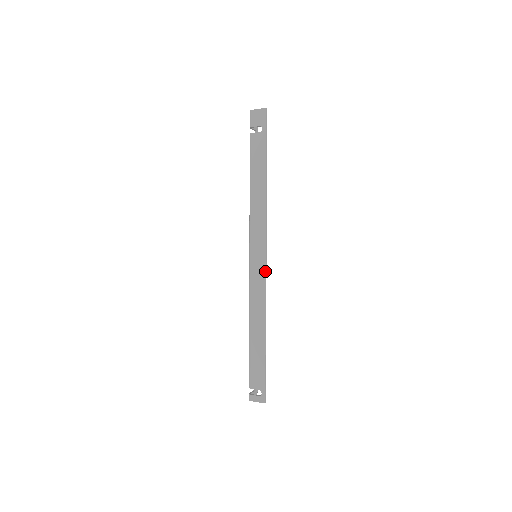
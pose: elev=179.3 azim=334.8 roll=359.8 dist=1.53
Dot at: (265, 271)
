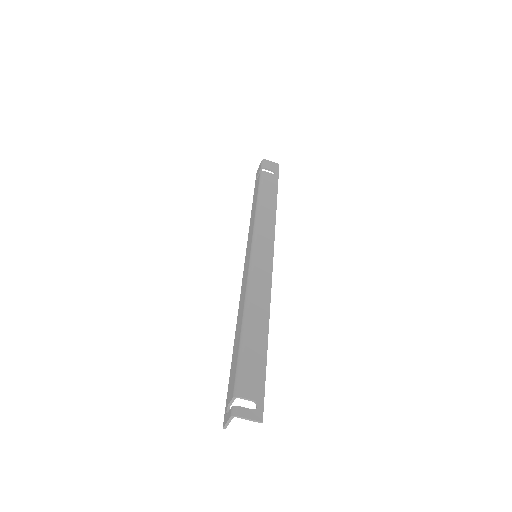
Dot at: (272, 268)
